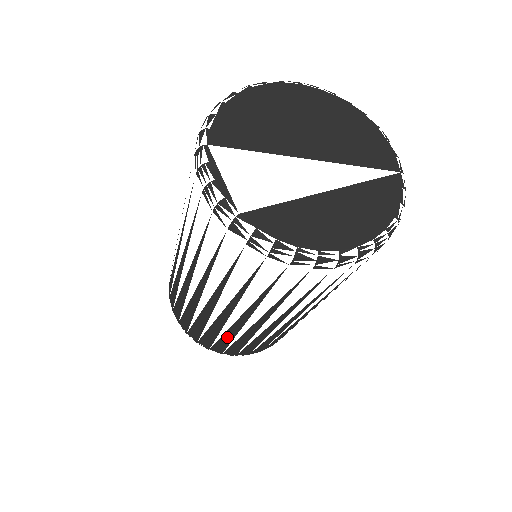
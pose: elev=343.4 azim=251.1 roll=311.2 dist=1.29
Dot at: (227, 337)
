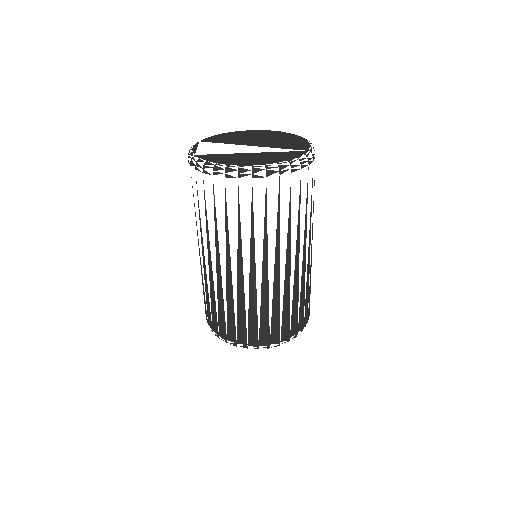
Dot at: (220, 303)
